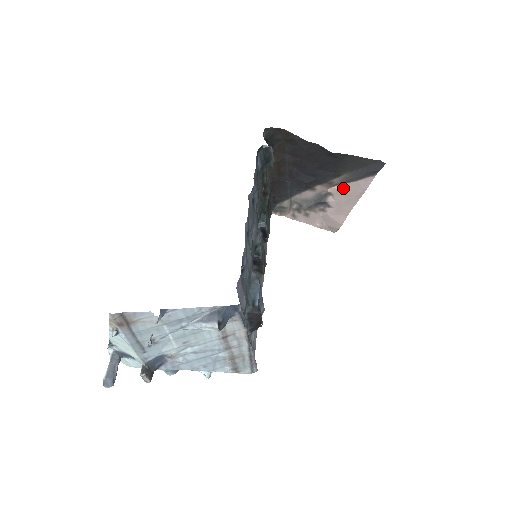
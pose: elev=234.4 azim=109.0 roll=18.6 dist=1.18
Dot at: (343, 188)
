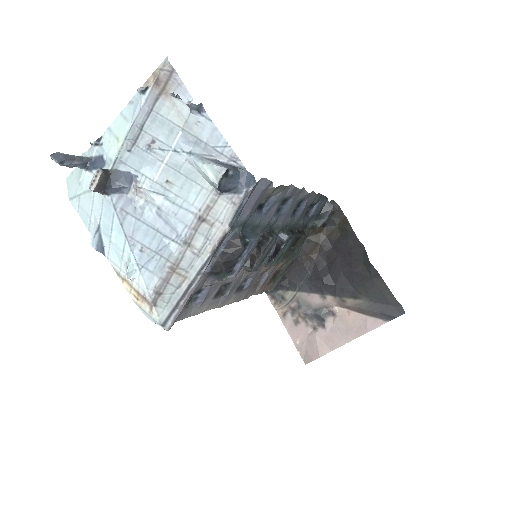
Dot at: (350, 315)
